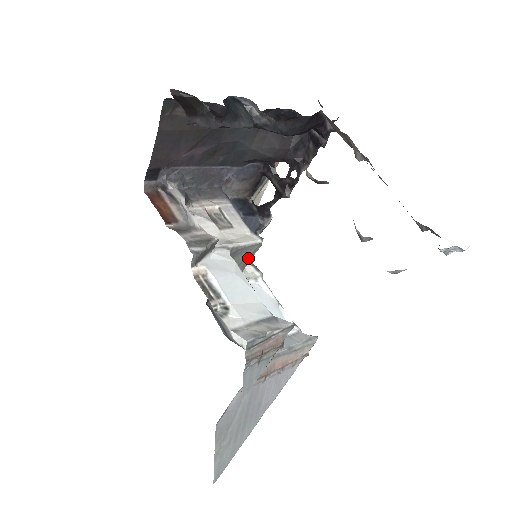
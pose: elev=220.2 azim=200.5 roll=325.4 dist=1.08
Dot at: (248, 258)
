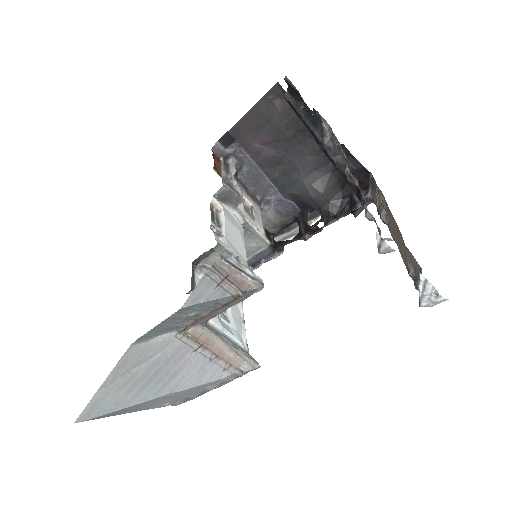
Dot at: (249, 252)
